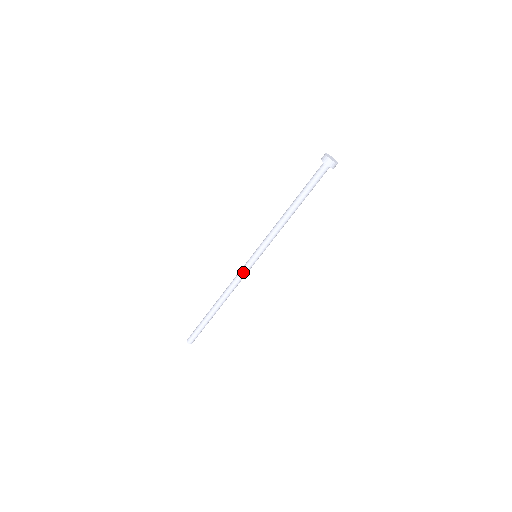
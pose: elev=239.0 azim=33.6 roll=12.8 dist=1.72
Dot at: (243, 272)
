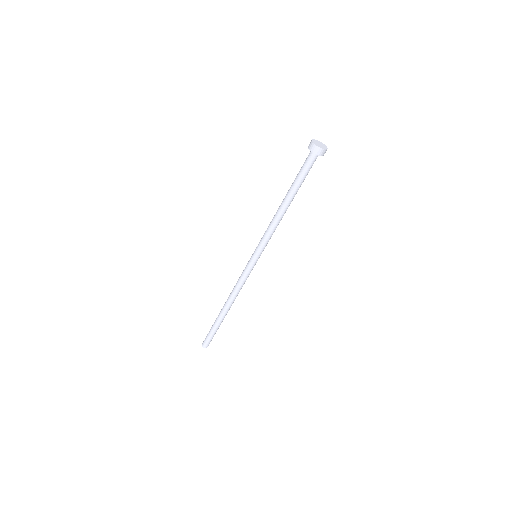
Dot at: (245, 274)
